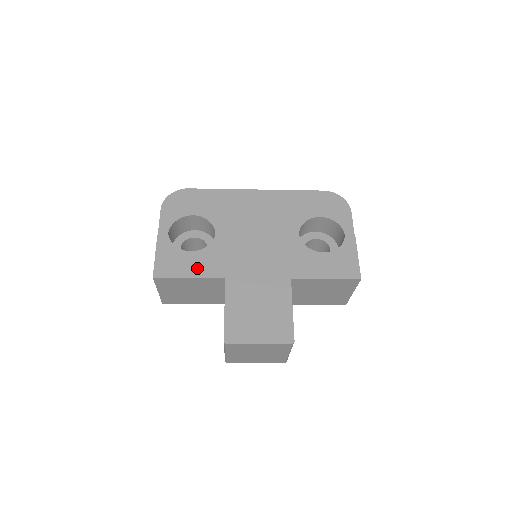
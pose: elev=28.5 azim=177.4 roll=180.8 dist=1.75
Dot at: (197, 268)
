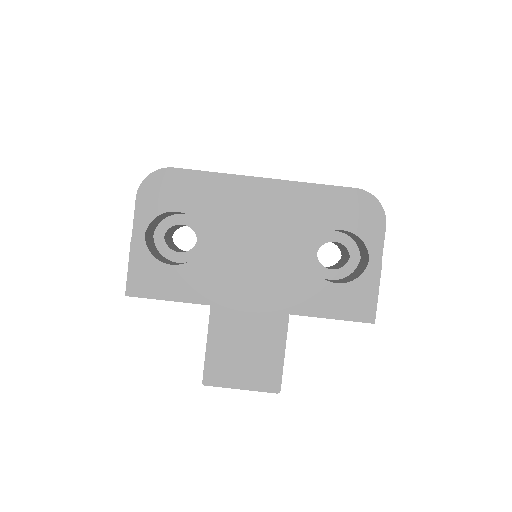
Dot at: (178, 289)
